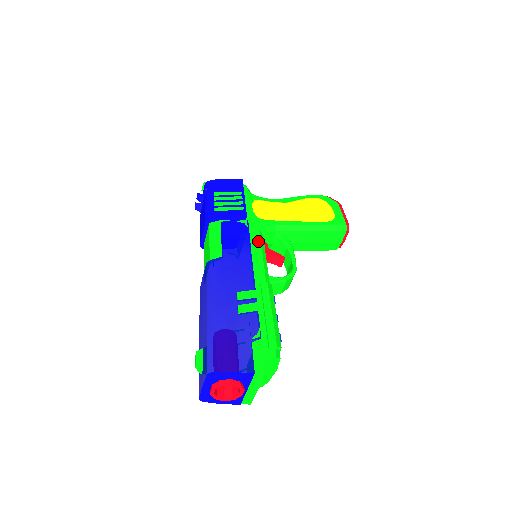
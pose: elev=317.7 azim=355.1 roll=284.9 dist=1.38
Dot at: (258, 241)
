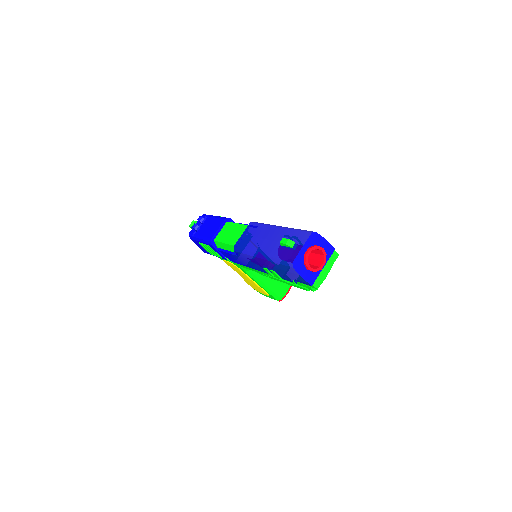
Dot at: occluded
